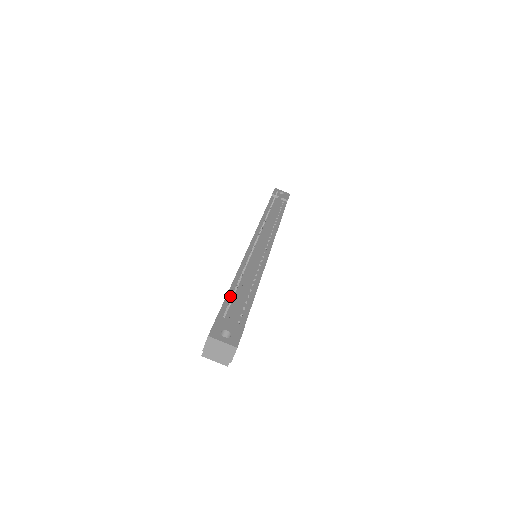
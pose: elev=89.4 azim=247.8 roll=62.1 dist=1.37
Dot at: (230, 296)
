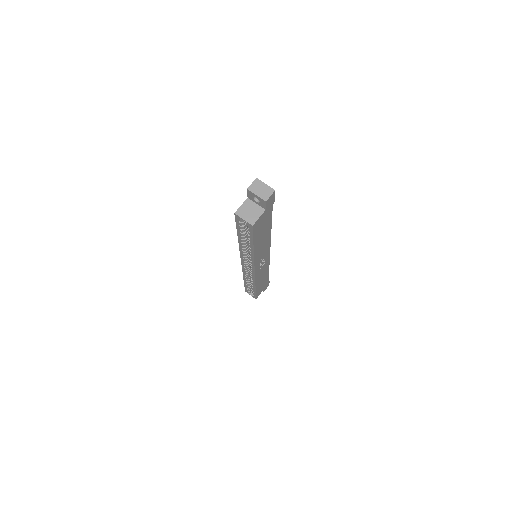
Dot at: occluded
